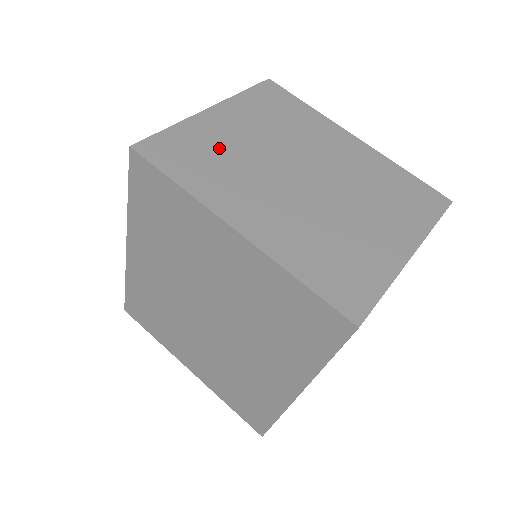
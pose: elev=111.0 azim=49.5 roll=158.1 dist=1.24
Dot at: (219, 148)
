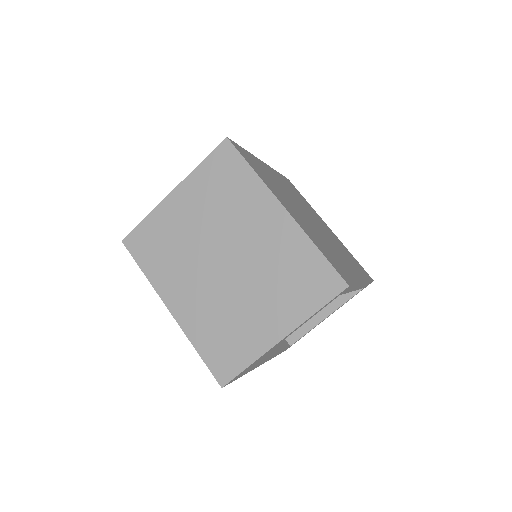
Dot at: (172, 237)
